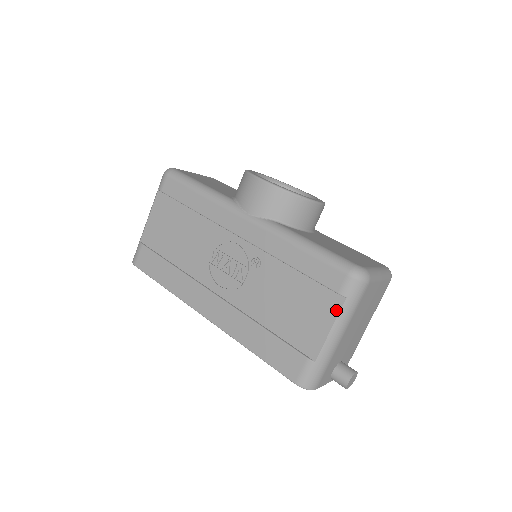
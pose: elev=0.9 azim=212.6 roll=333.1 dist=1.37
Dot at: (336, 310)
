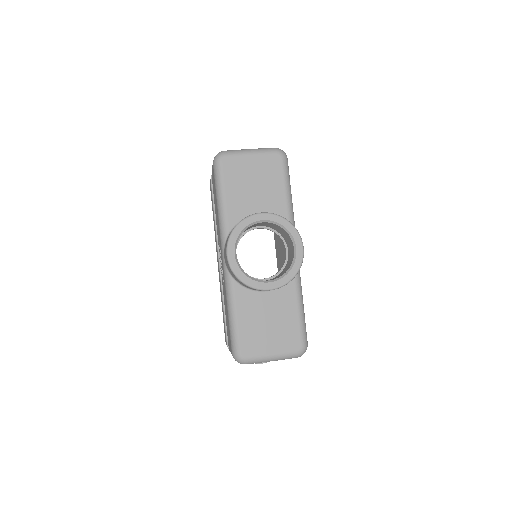
Dot at: occluded
